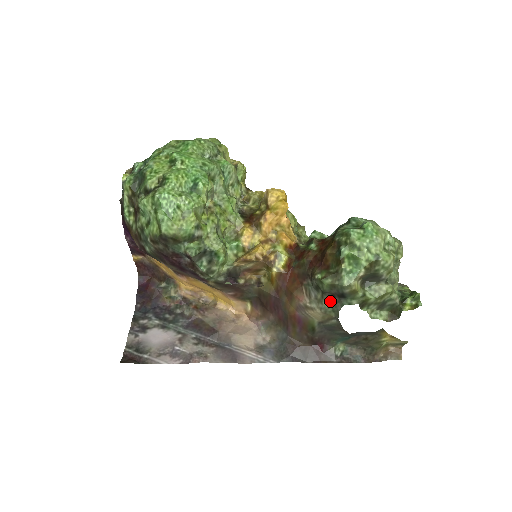
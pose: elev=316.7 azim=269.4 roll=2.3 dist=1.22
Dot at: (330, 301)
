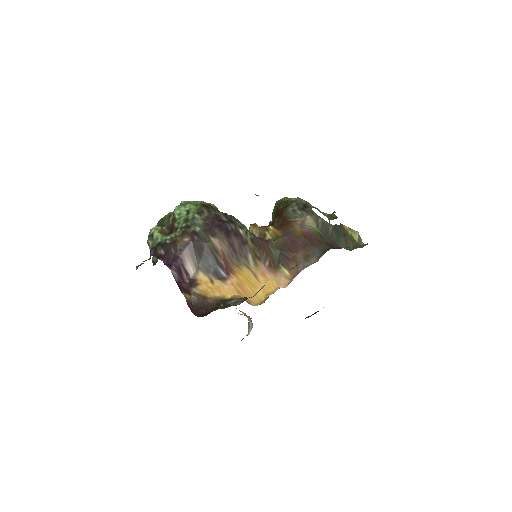
Dot at: (306, 212)
